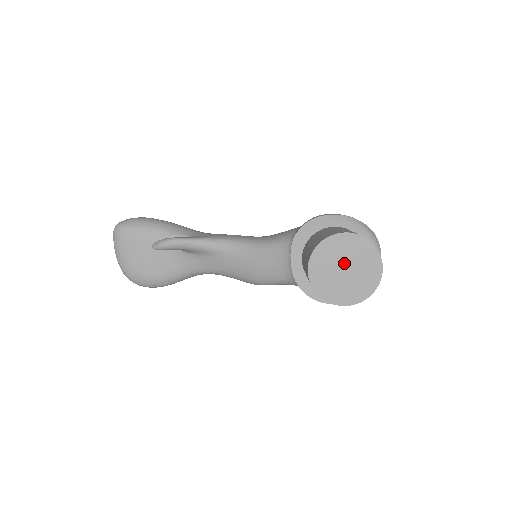
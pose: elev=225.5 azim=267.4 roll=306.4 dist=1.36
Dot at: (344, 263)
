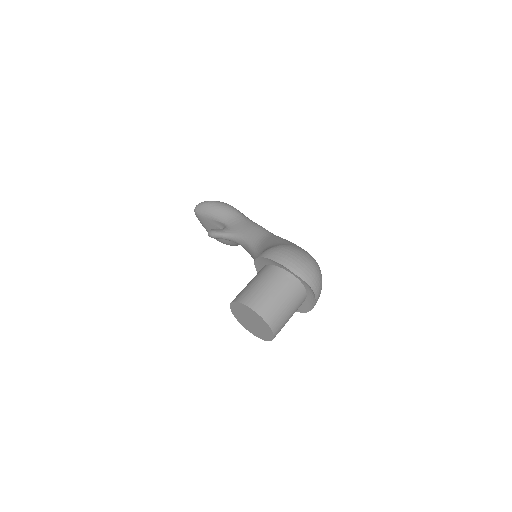
Dot at: (249, 318)
